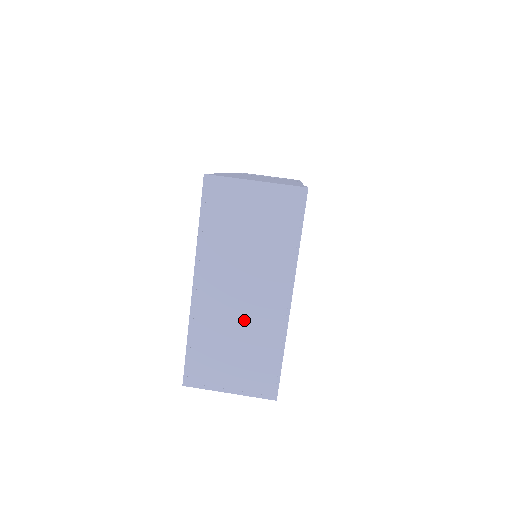
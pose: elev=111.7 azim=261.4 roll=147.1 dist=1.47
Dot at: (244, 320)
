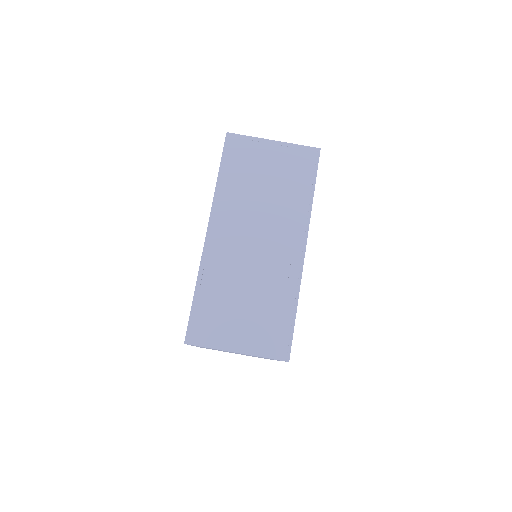
Dot at: (257, 269)
